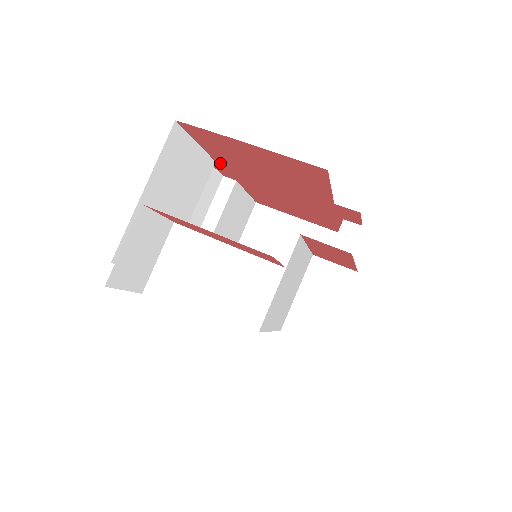
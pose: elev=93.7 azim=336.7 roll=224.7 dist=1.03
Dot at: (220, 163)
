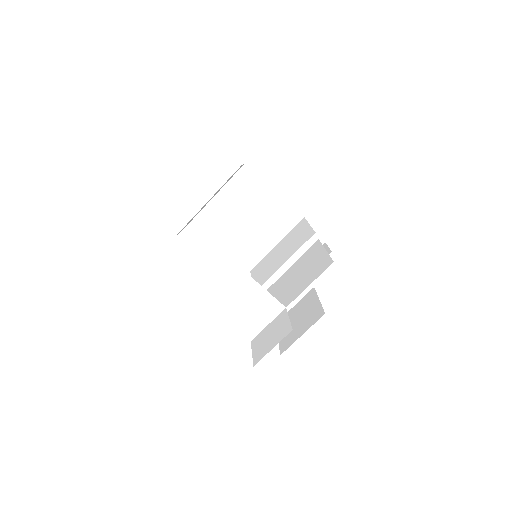
Dot at: occluded
